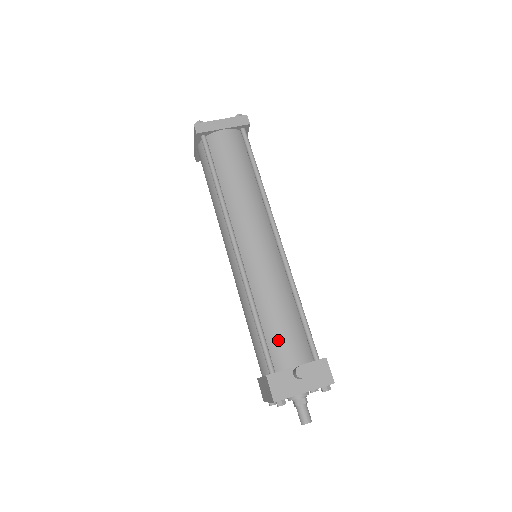
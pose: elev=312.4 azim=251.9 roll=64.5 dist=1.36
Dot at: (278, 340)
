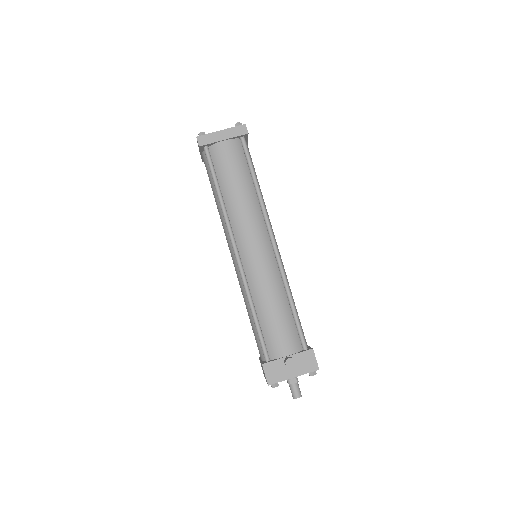
Dot at: (272, 334)
